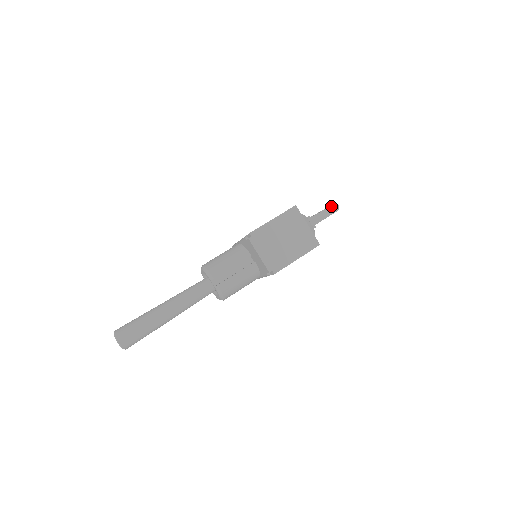
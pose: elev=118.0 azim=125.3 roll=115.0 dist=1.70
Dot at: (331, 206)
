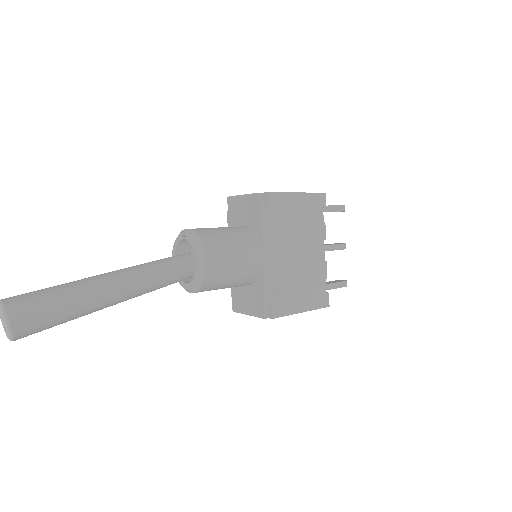
Dot at: occluded
